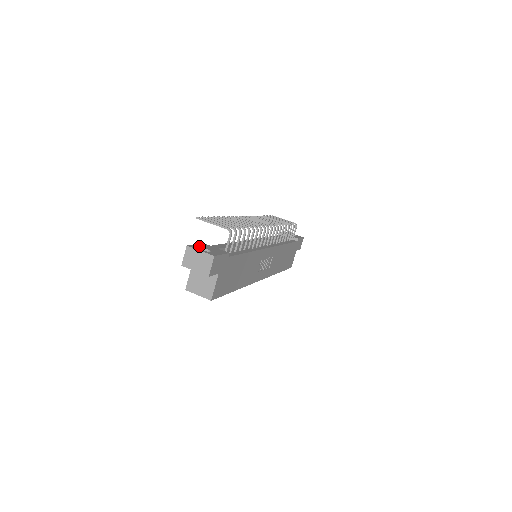
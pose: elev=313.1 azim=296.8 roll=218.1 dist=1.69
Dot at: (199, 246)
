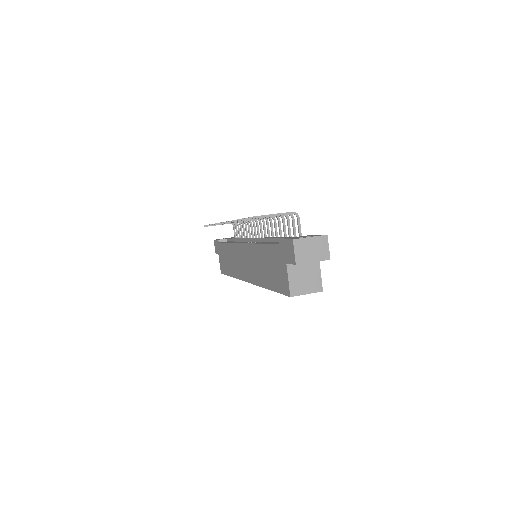
Dot at: (293, 238)
